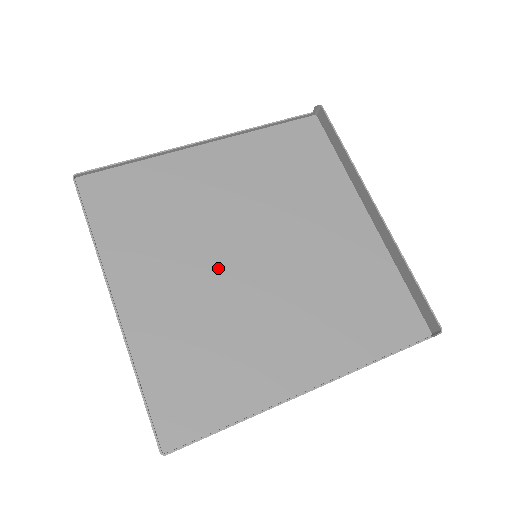
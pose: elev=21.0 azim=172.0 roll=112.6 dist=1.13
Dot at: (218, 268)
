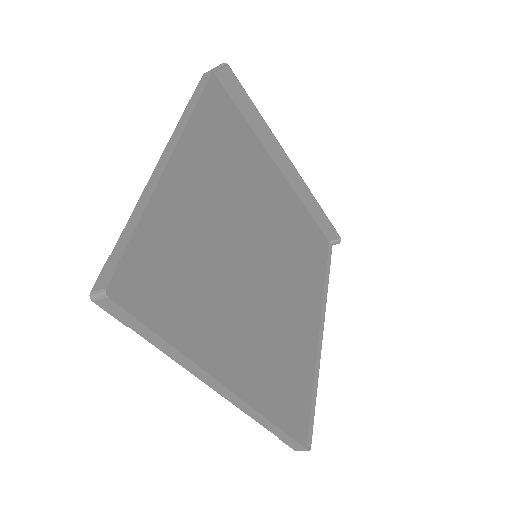
Dot at: (252, 289)
